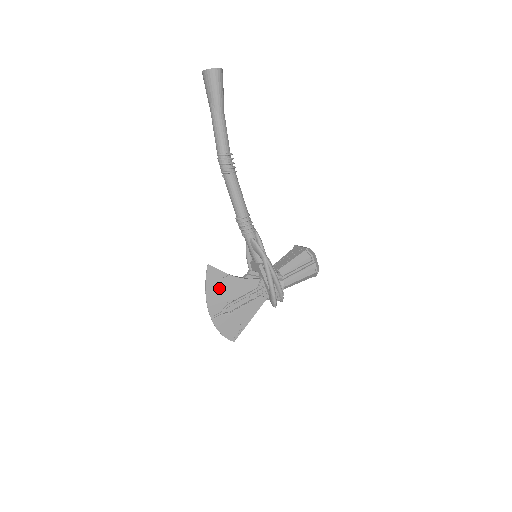
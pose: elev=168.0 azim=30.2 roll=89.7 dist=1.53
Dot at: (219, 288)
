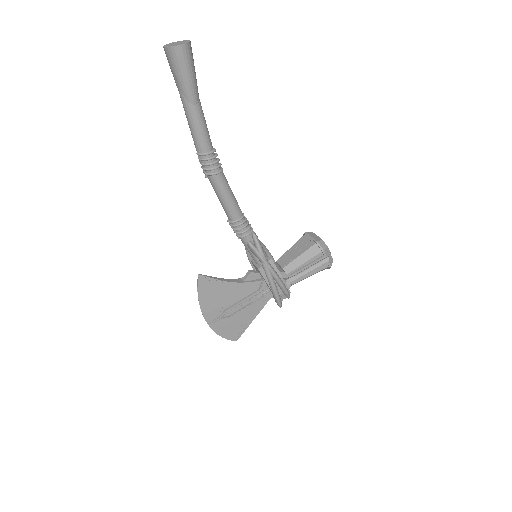
Dot at: (214, 296)
